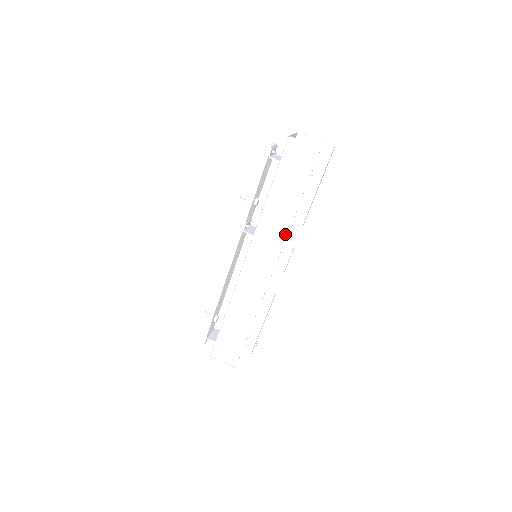
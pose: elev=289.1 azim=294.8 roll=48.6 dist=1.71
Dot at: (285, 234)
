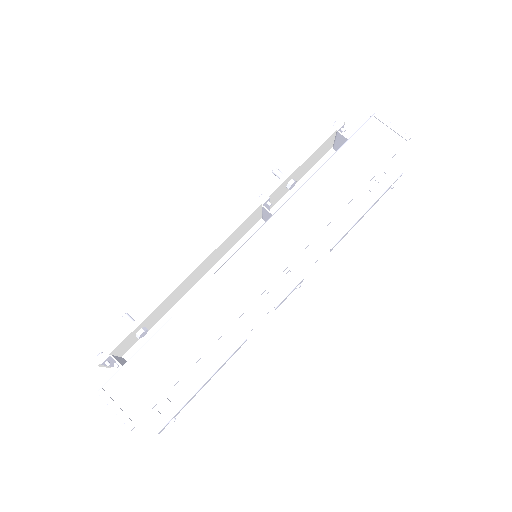
Dot at: (325, 223)
